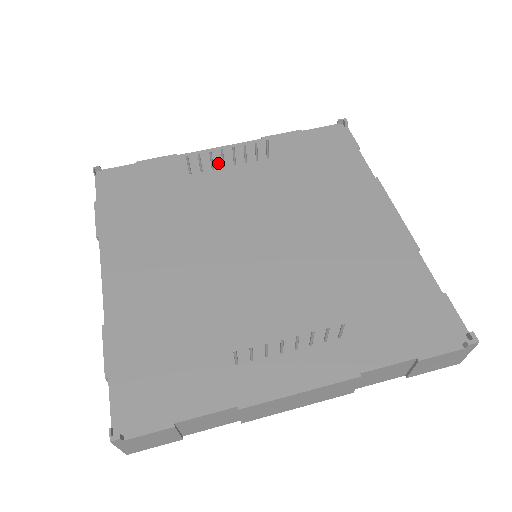
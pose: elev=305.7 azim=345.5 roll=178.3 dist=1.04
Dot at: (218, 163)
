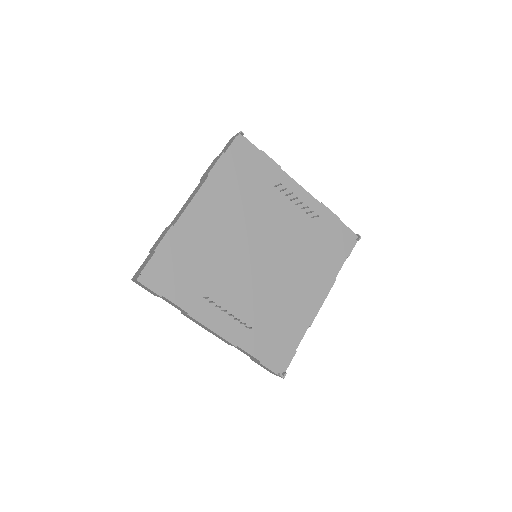
Dot at: (291, 195)
